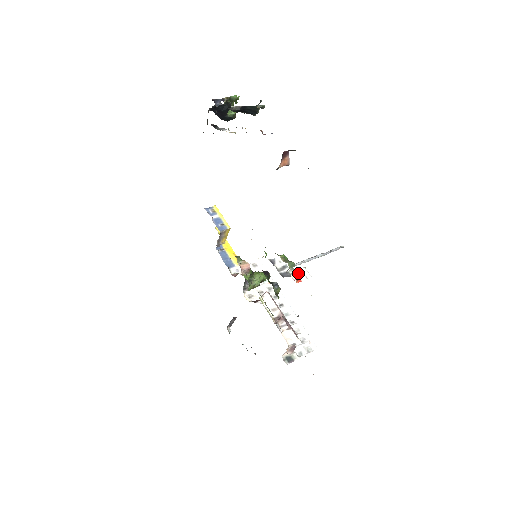
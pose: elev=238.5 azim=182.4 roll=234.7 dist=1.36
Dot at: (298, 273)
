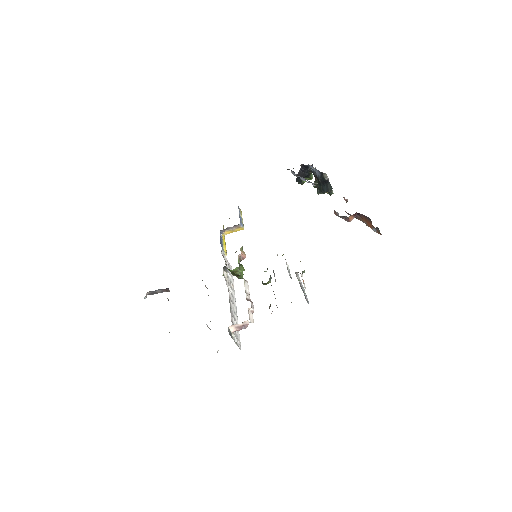
Dot at: (302, 279)
